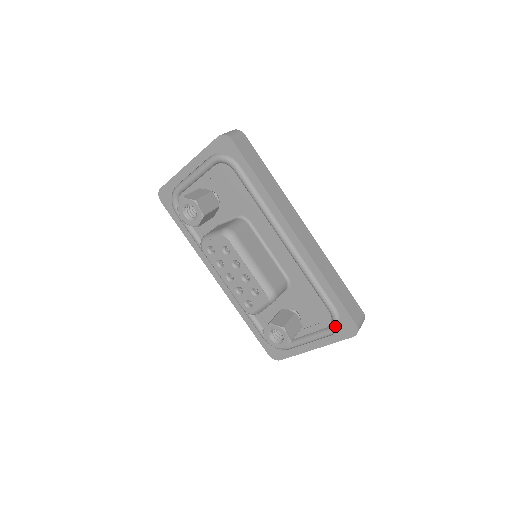
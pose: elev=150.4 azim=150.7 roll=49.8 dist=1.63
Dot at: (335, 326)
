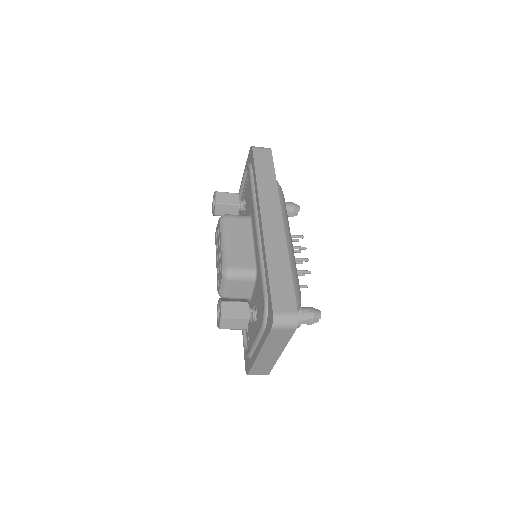
Dot at: (264, 316)
